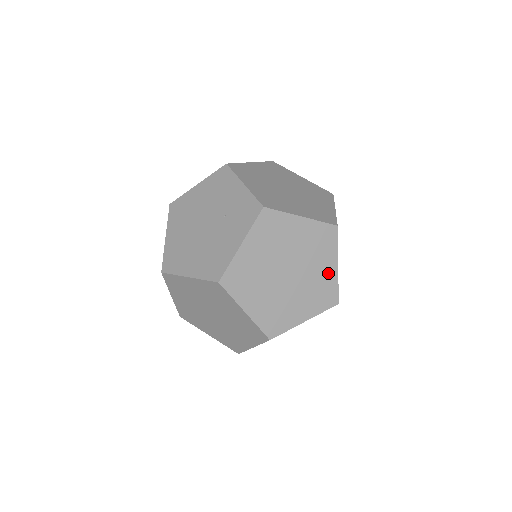
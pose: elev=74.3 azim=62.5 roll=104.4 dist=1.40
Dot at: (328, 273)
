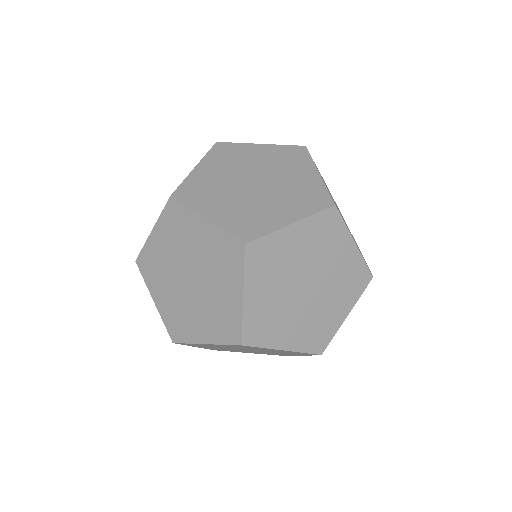
Dot at: occluded
